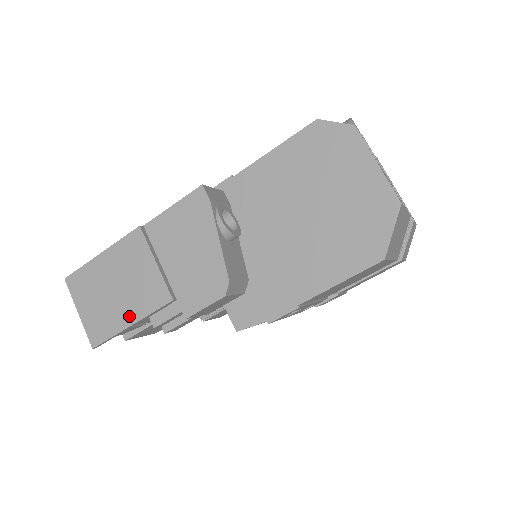
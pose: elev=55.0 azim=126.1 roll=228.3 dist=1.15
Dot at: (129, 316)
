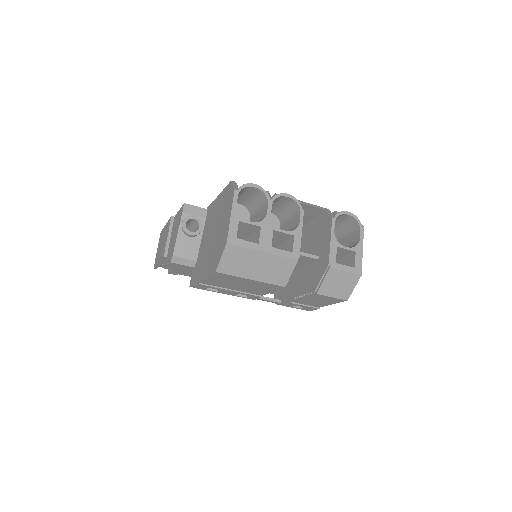
Dot at: (159, 258)
